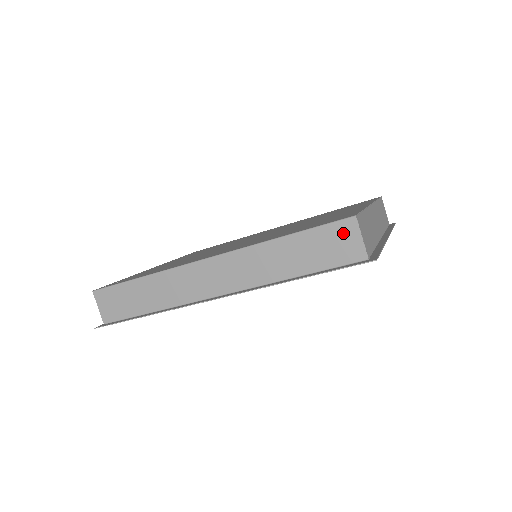
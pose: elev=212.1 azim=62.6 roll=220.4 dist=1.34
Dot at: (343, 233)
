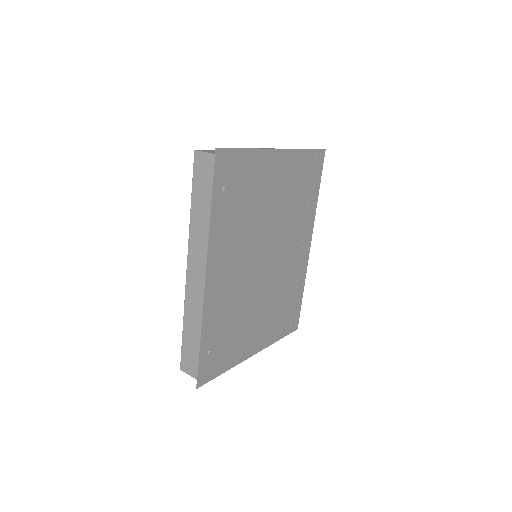
Dot at: (200, 164)
